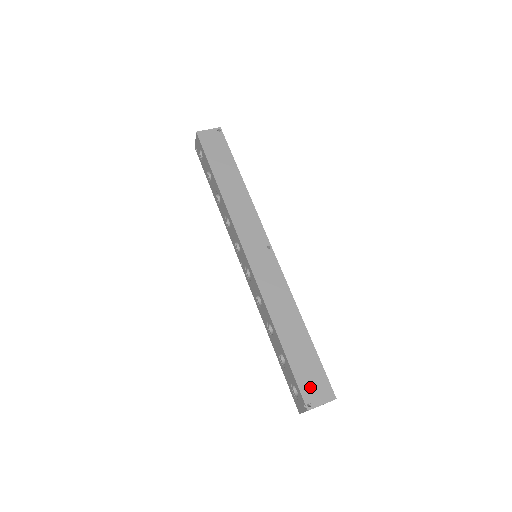
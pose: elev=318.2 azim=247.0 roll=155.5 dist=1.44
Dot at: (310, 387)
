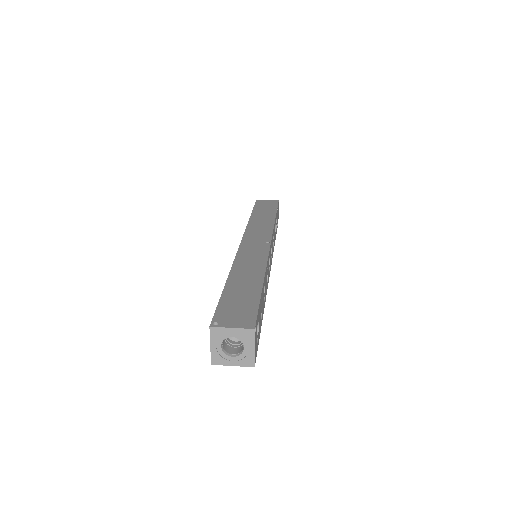
Dot at: (229, 314)
